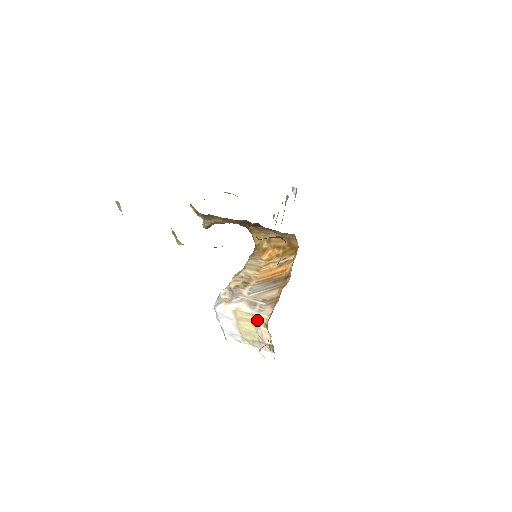
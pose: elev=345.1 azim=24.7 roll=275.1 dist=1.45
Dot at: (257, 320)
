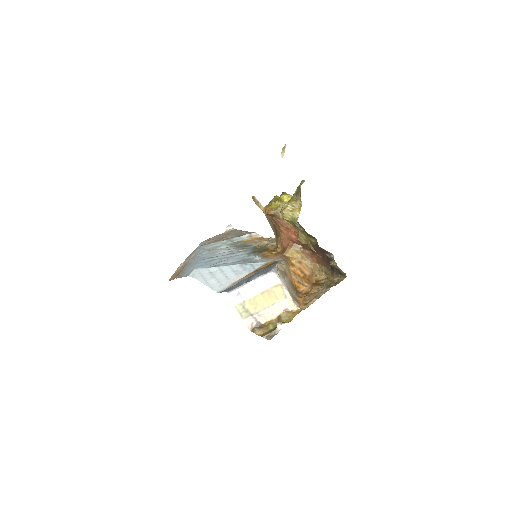
Dot at: (285, 303)
